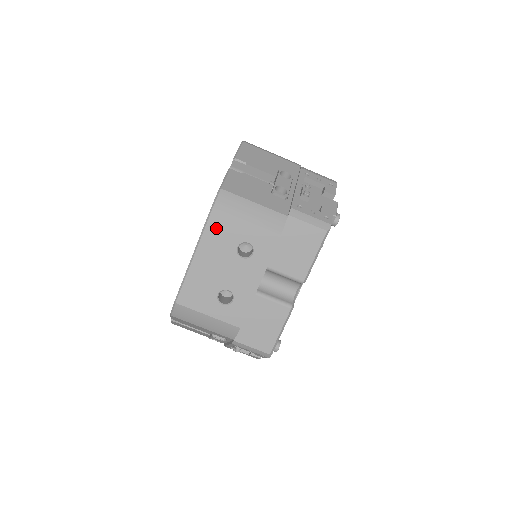
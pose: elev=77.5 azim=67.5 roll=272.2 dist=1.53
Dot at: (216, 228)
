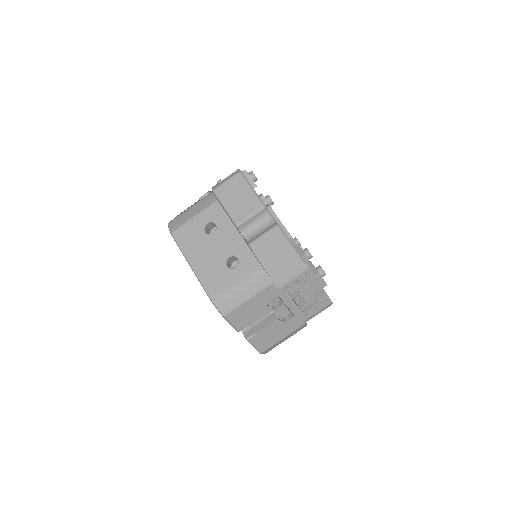
Dot at: (184, 238)
